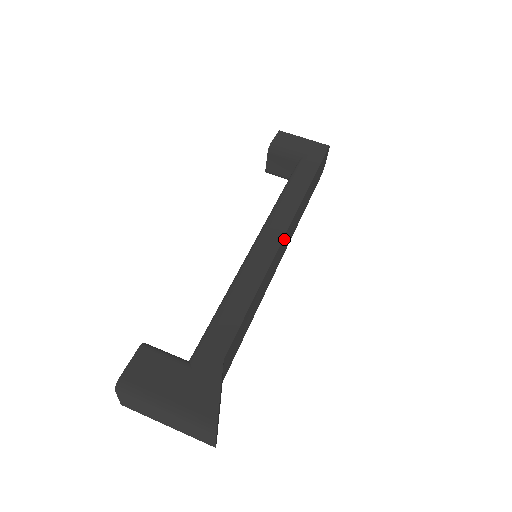
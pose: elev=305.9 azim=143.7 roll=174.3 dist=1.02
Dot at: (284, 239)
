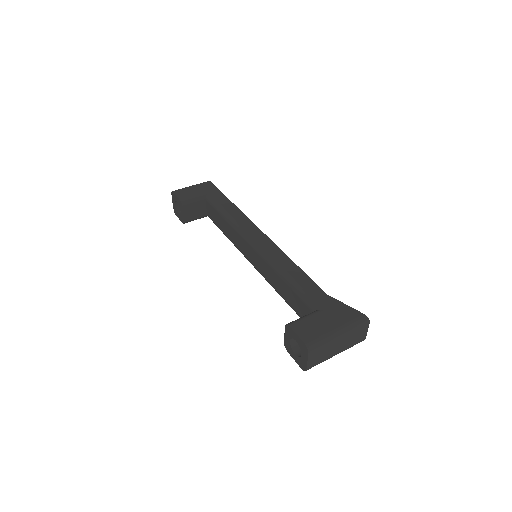
Dot at: occluded
